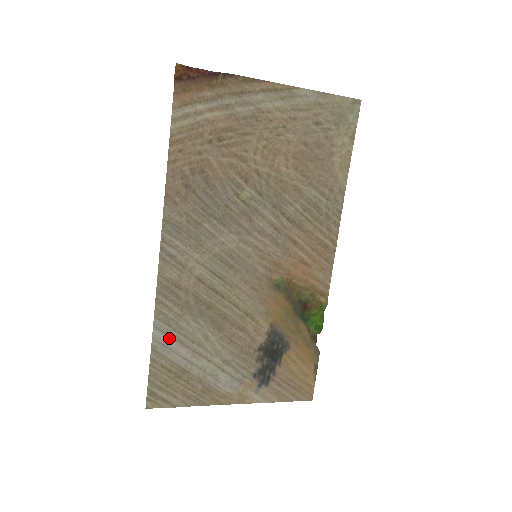
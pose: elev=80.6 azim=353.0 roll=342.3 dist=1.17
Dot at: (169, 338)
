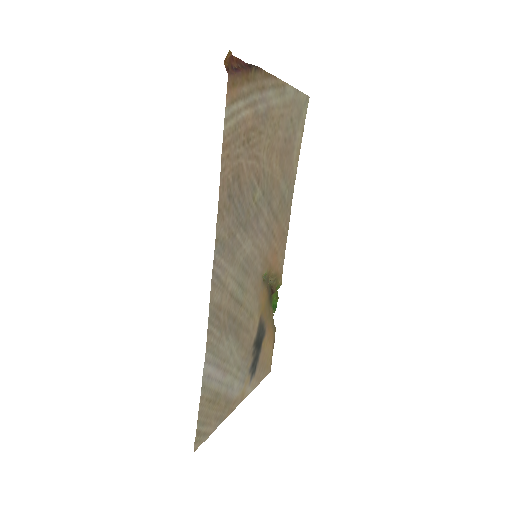
Dot at: (212, 367)
